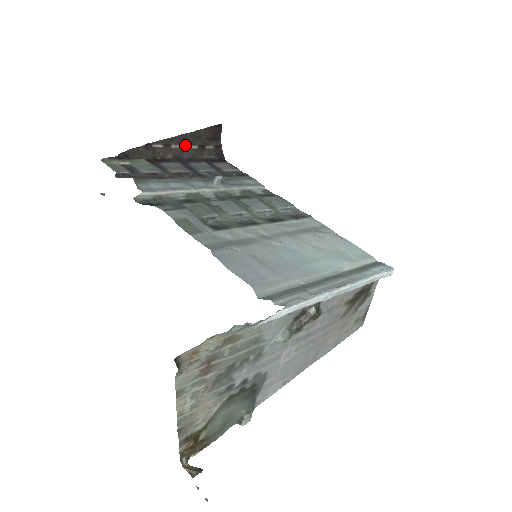
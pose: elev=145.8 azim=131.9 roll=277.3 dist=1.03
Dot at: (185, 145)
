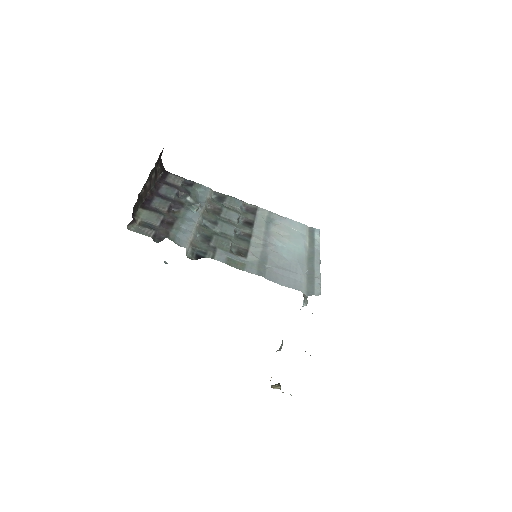
Dot at: (150, 178)
